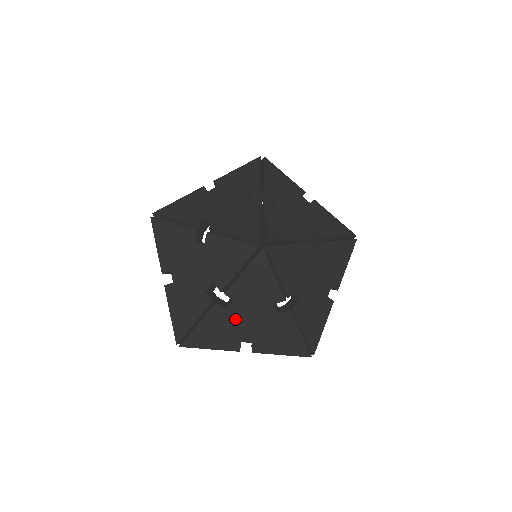
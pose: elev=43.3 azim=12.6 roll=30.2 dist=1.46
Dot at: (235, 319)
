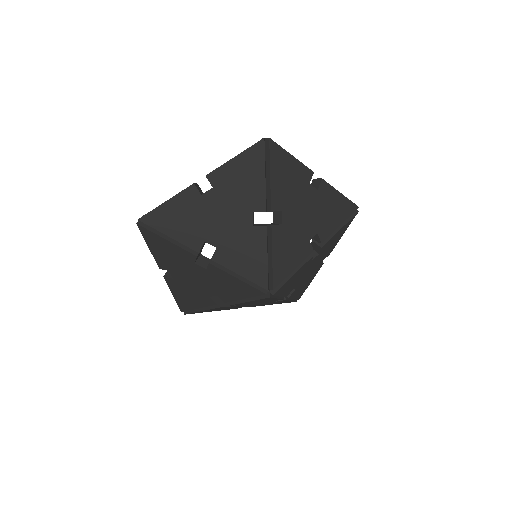
Dot at: (236, 306)
